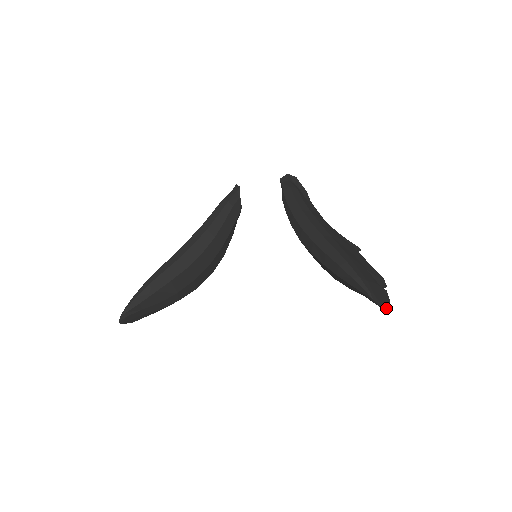
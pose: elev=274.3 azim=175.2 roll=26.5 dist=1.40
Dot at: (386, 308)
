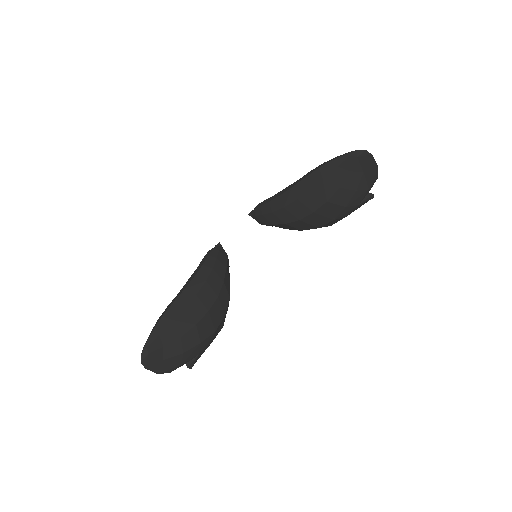
Dot at: (373, 159)
